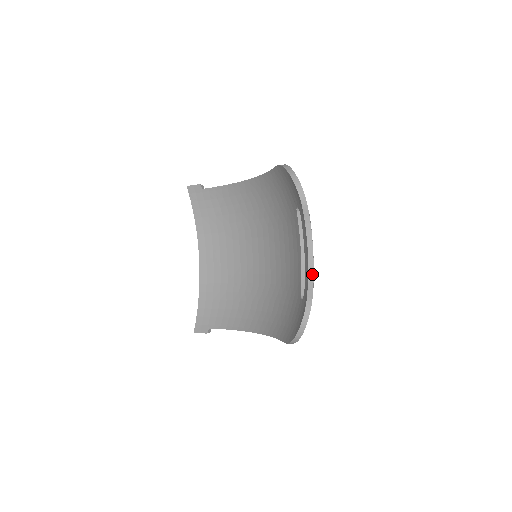
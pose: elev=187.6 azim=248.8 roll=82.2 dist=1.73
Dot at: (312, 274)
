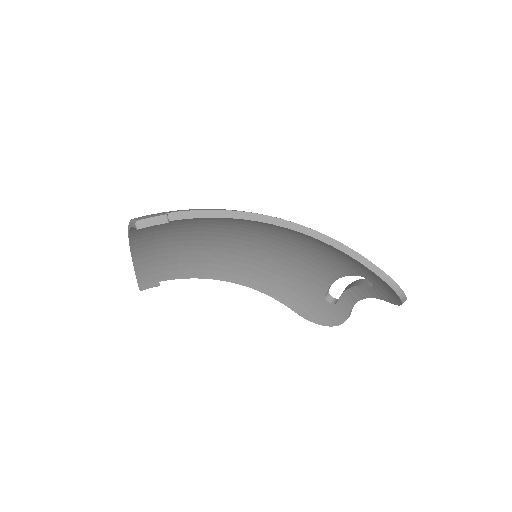
Dot at: occluded
